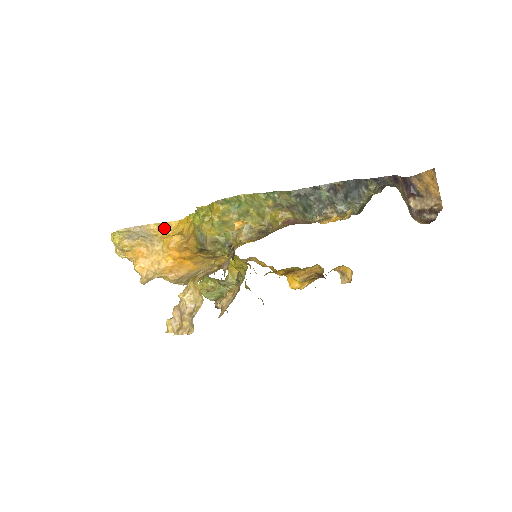
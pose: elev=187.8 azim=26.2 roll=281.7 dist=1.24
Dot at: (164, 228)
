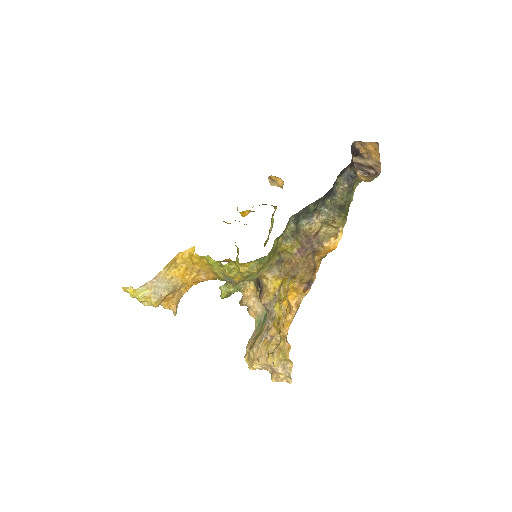
Dot at: (172, 266)
